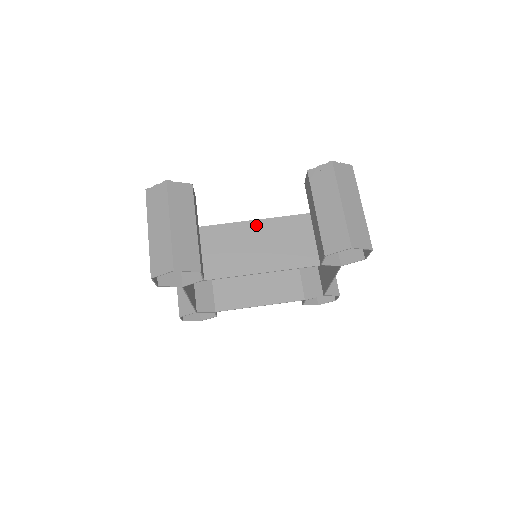
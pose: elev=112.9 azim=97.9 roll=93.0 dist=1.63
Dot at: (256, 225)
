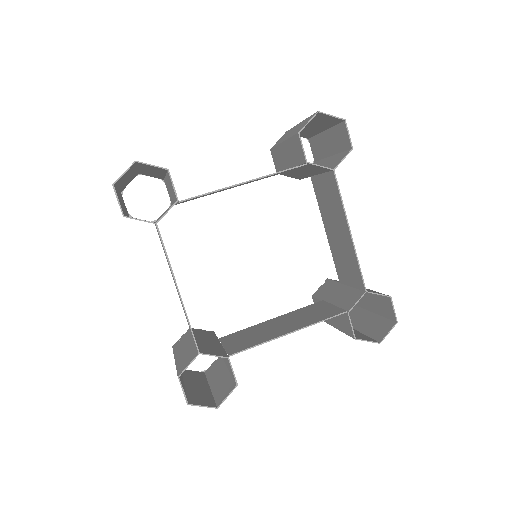
Dot at: occluded
